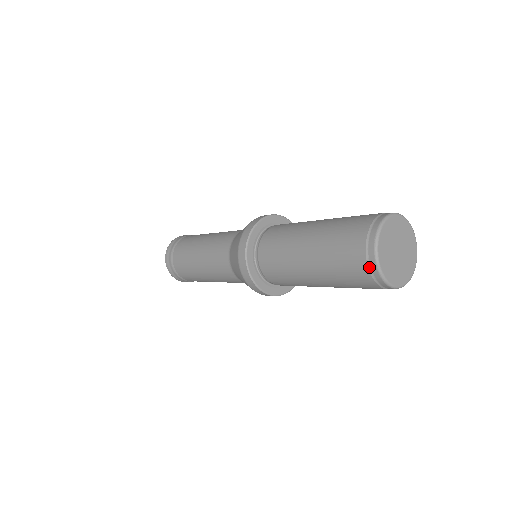
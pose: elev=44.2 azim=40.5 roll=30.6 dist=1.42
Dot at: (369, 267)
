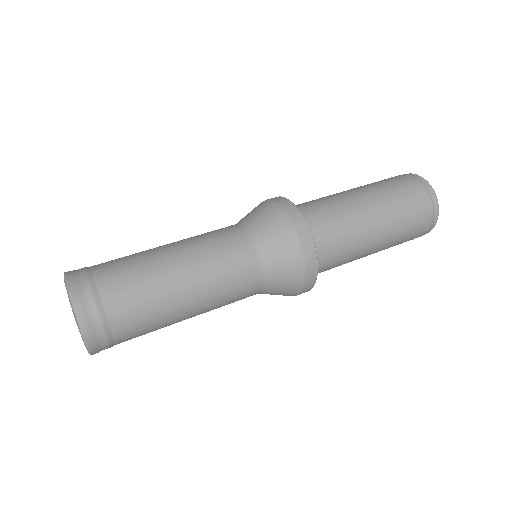
Dot at: (431, 225)
